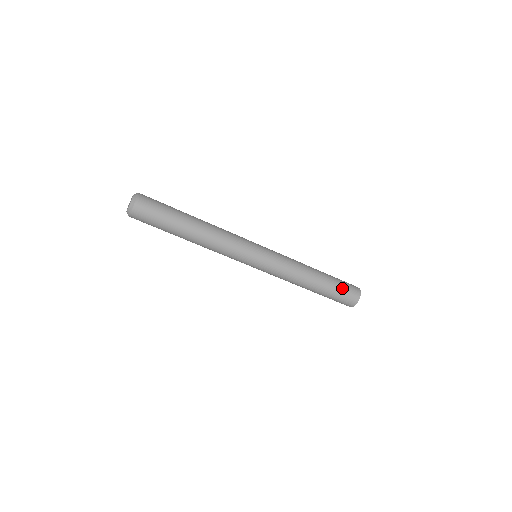
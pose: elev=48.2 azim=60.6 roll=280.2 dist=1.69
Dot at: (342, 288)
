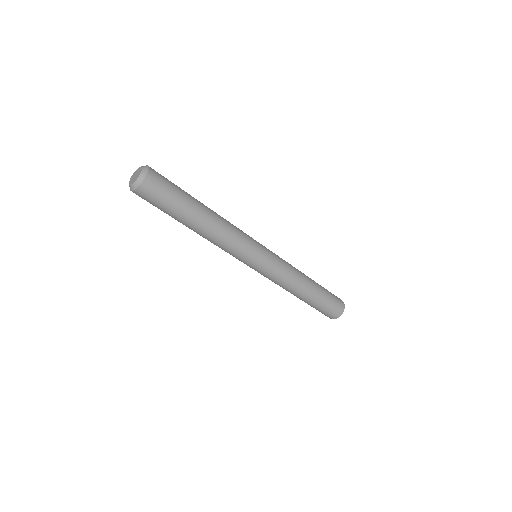
Dot at: (323, 309)
